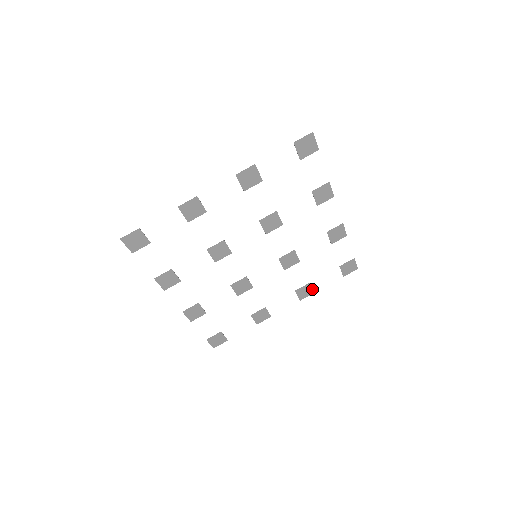
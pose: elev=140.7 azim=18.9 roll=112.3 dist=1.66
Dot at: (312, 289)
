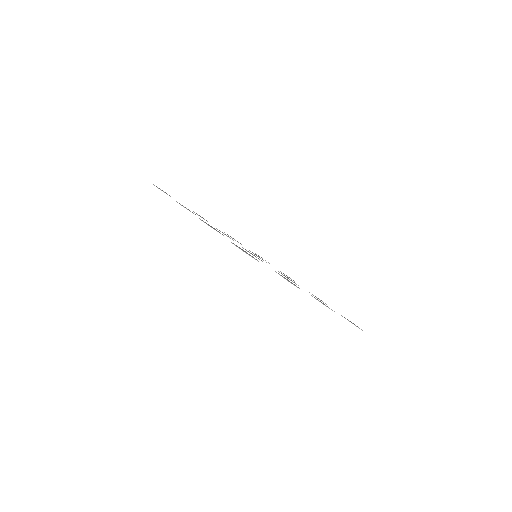
Dot at: (323, 302)
